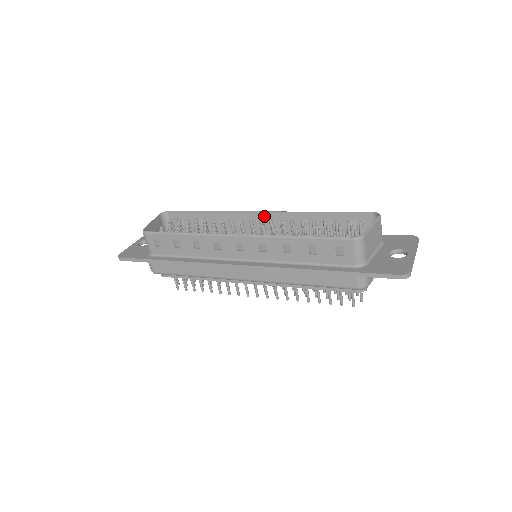
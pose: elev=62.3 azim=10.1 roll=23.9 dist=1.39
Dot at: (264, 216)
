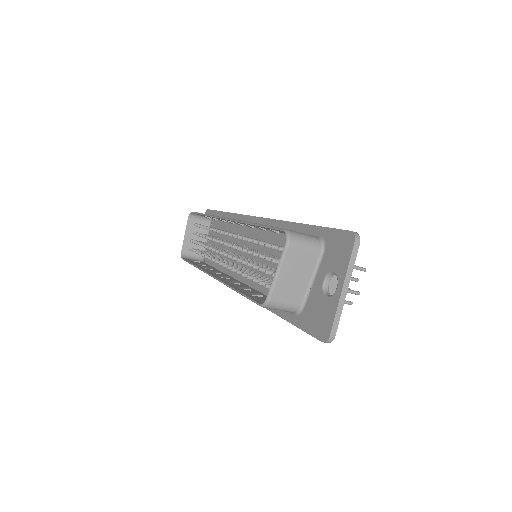
Dot at: (232, 221)
